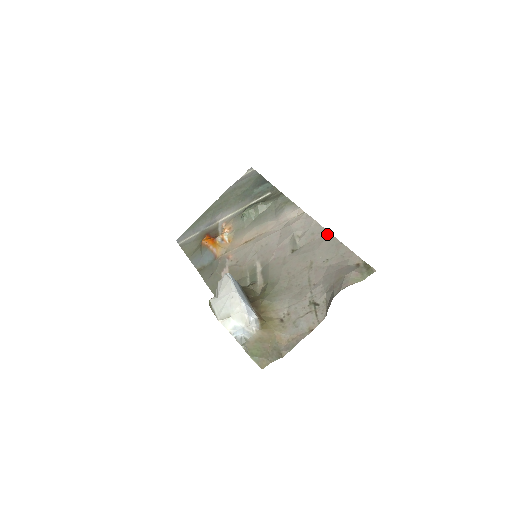
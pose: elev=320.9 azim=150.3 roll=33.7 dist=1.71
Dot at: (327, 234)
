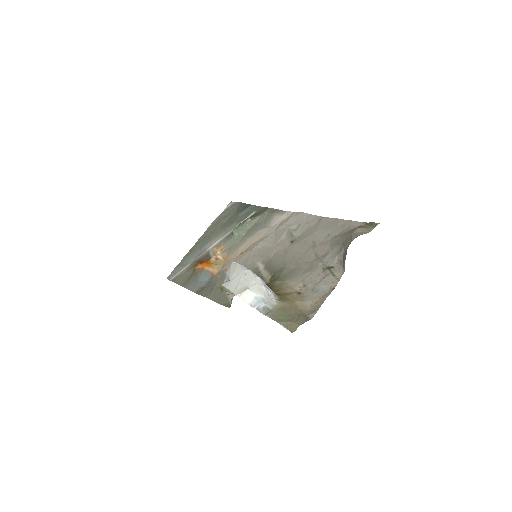
Dot at: (321, 218)
